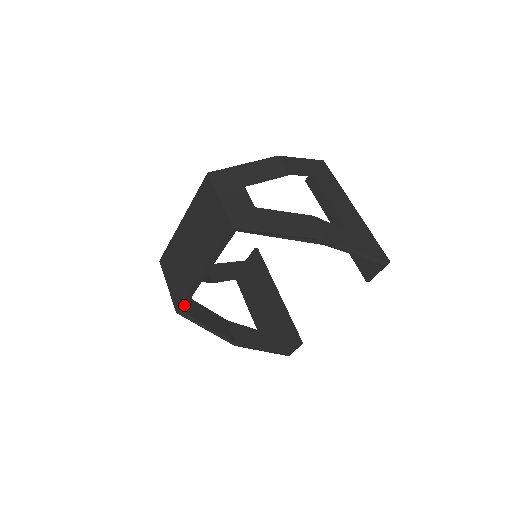
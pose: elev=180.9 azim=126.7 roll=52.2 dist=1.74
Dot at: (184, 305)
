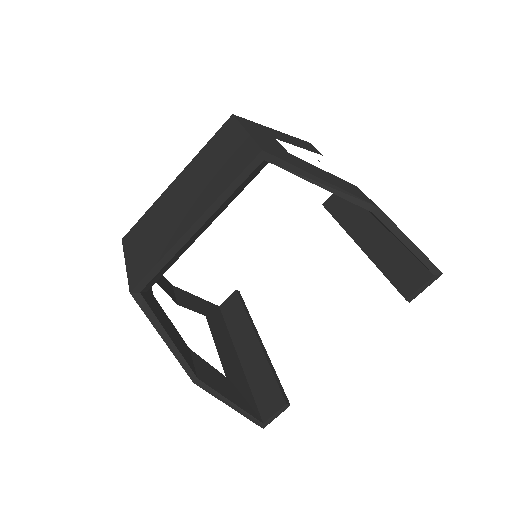
Dot at: (146, 281)
